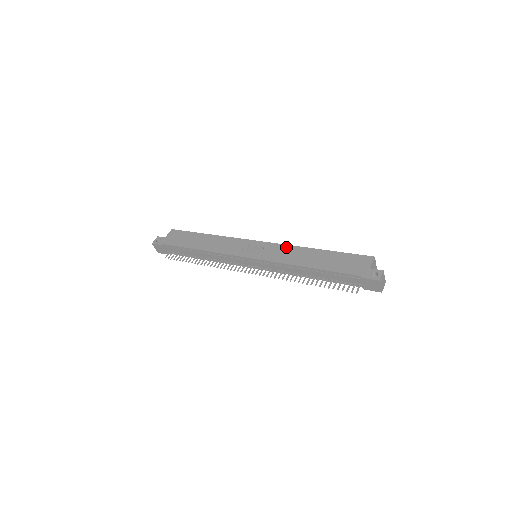
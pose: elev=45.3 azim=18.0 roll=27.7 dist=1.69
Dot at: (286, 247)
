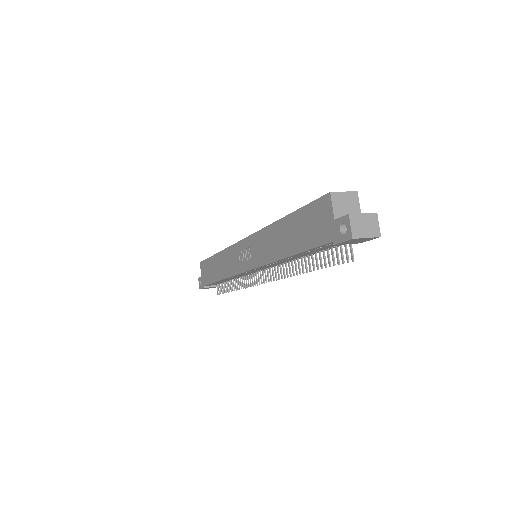
Dot at: (260, 235)
